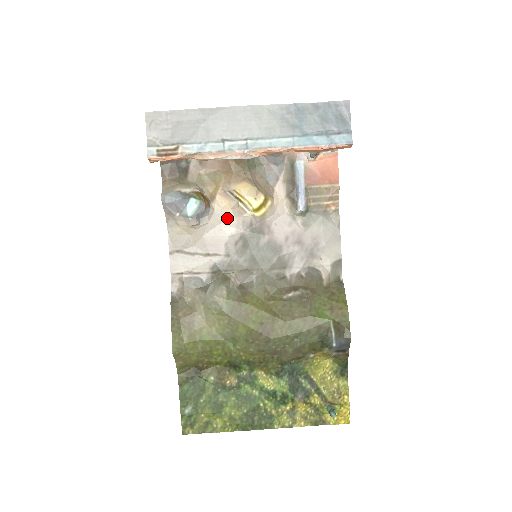
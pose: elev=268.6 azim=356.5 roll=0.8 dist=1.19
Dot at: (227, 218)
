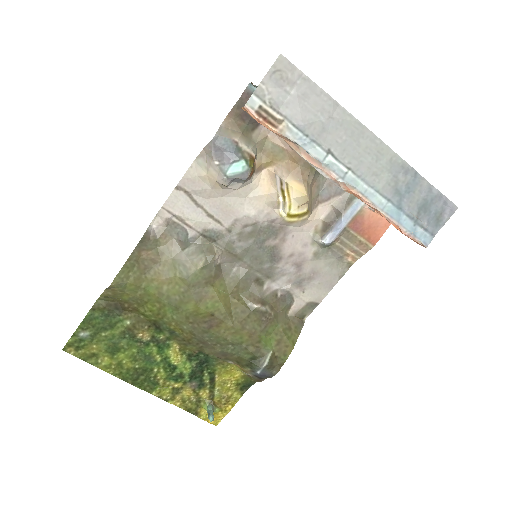
Dot at: (257, 198)
